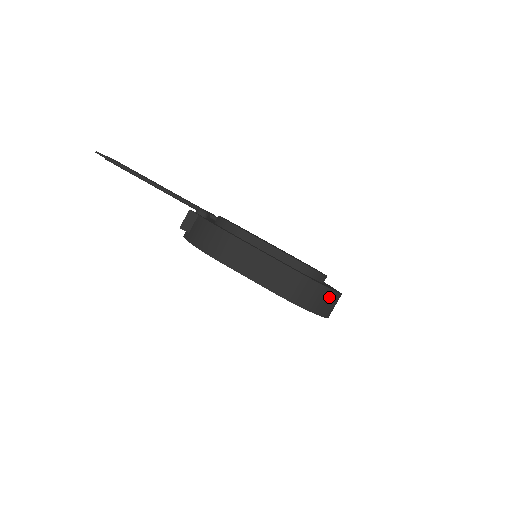
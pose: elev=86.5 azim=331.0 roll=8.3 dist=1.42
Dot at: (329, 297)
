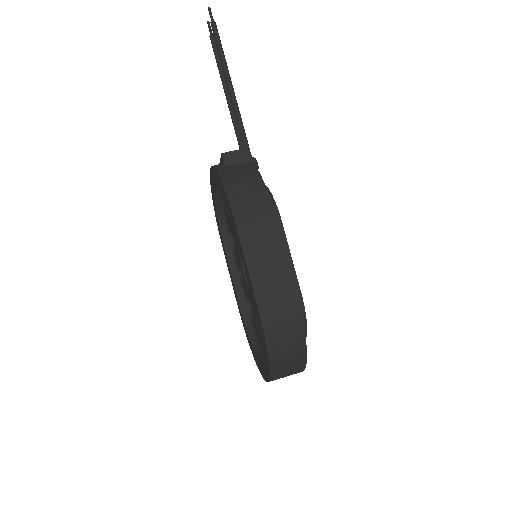
Dot at: (296, 364)
